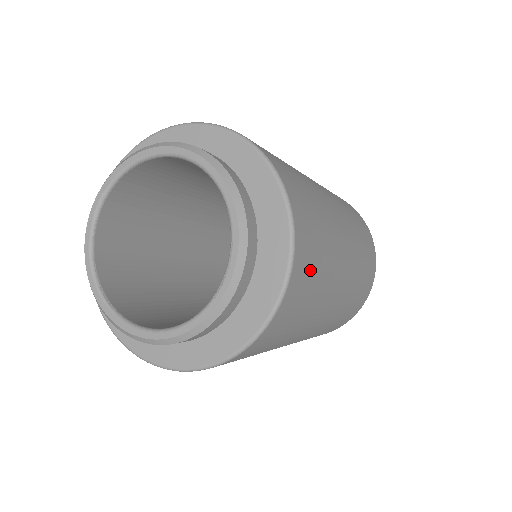
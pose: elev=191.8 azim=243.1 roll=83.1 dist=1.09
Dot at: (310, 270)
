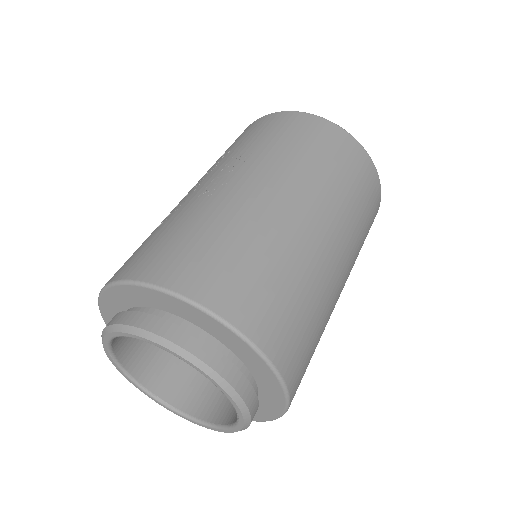
Dot at: (303, 346)
